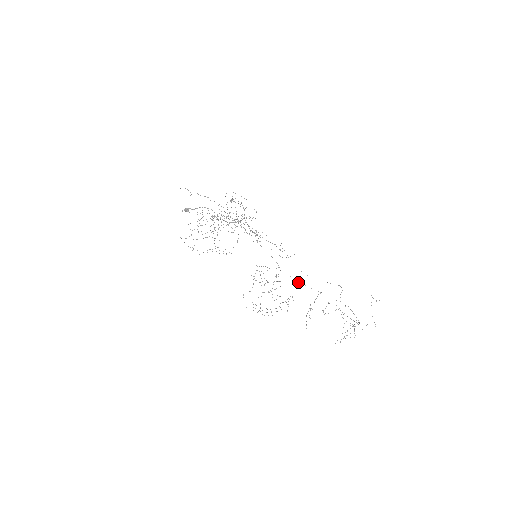
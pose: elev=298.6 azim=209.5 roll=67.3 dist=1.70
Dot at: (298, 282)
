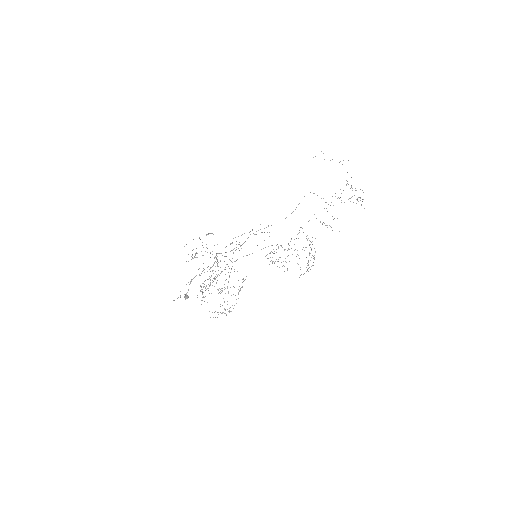
Dot at: (298, 233)
